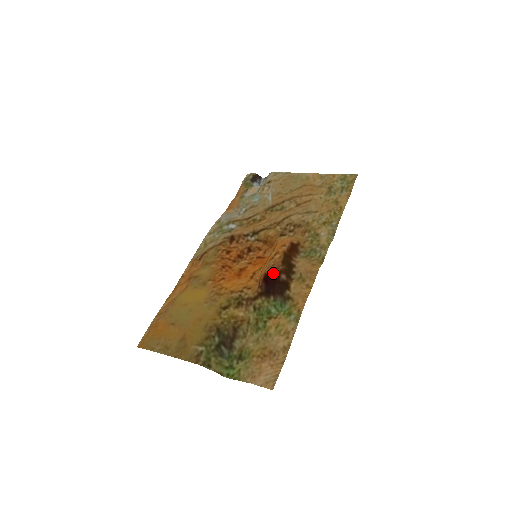
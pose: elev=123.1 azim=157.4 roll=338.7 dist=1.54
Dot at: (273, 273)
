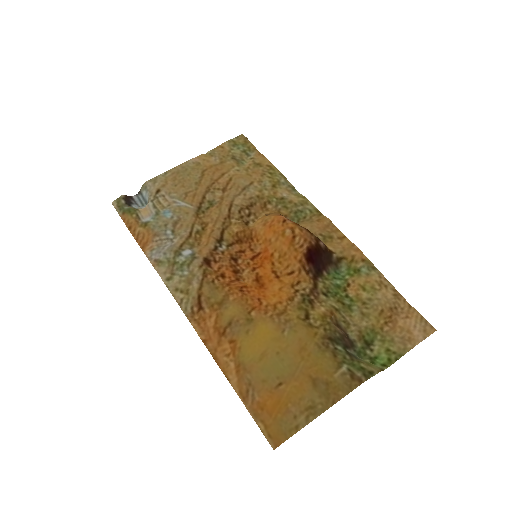
Dot at: (314, 247)
